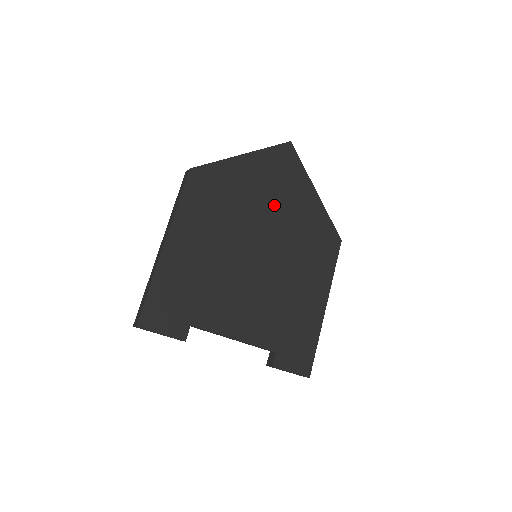
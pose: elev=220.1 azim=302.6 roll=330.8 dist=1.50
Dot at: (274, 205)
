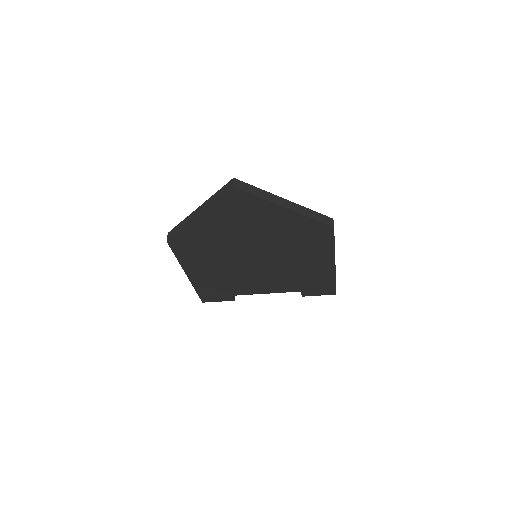
Dot at: (249, 233)
